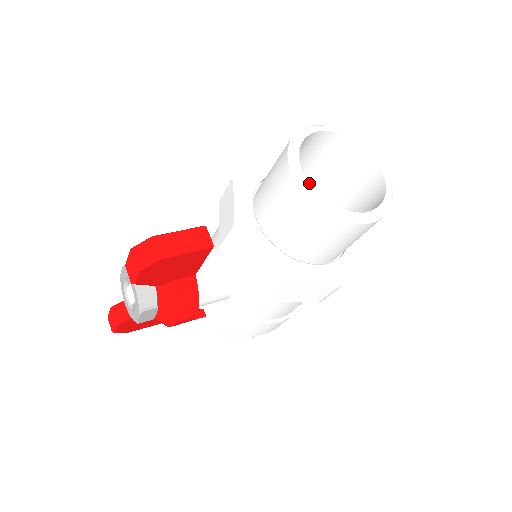
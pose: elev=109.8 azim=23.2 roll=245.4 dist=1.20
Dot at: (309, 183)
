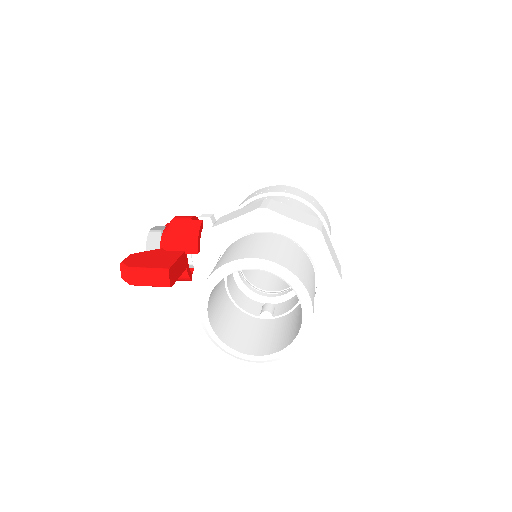
Dot at: (206, 322)
